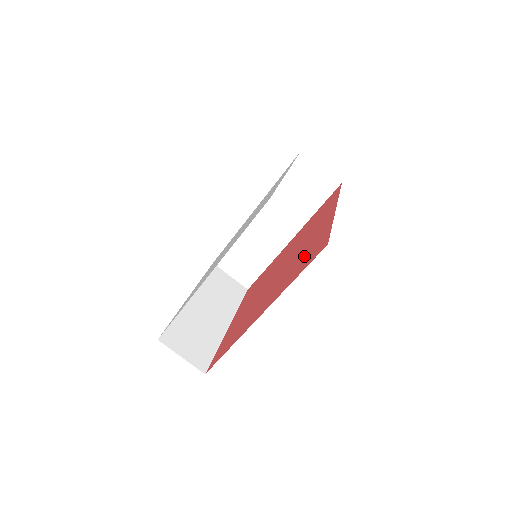
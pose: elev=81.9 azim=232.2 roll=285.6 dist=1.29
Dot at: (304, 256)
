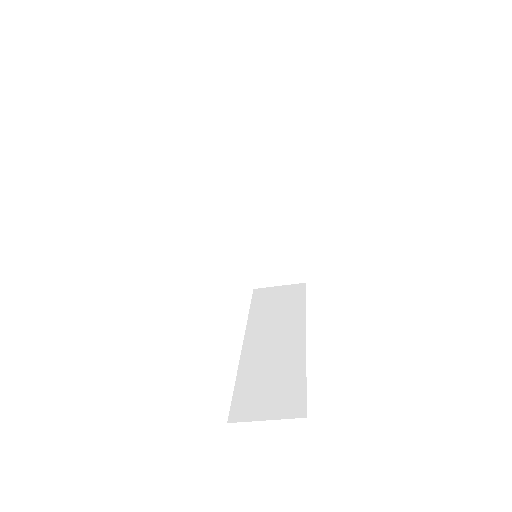
Dot at: occluded
